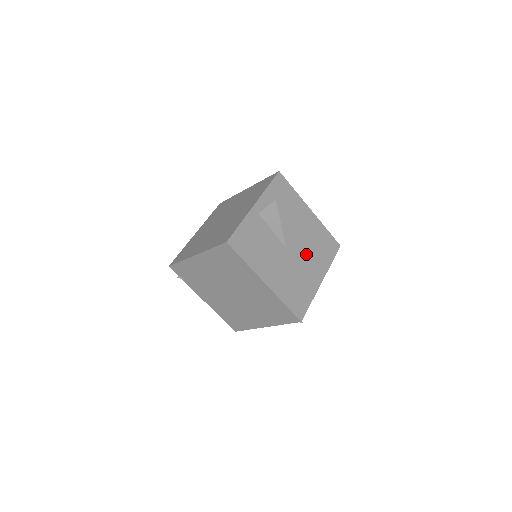
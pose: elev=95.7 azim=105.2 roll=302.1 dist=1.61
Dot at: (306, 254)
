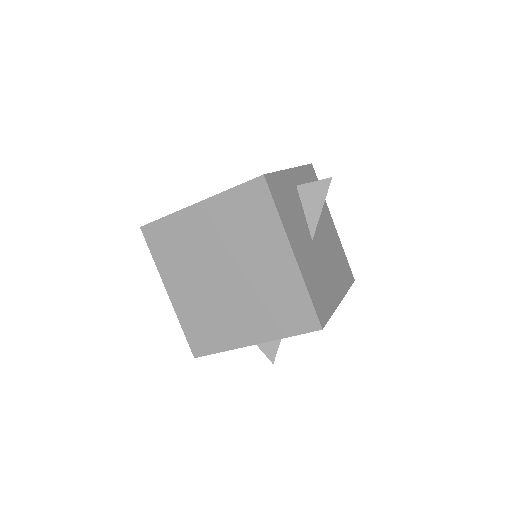
Dot at: occluded
